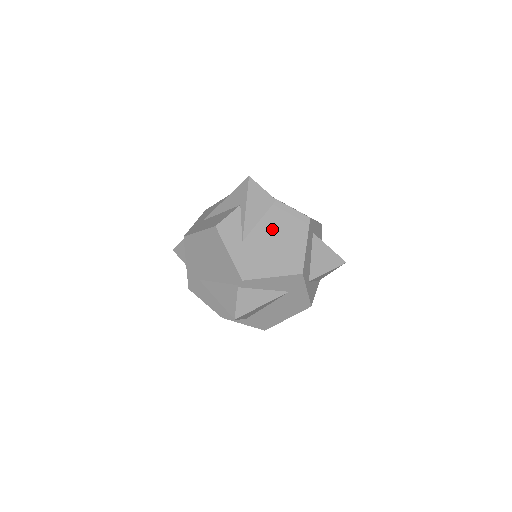
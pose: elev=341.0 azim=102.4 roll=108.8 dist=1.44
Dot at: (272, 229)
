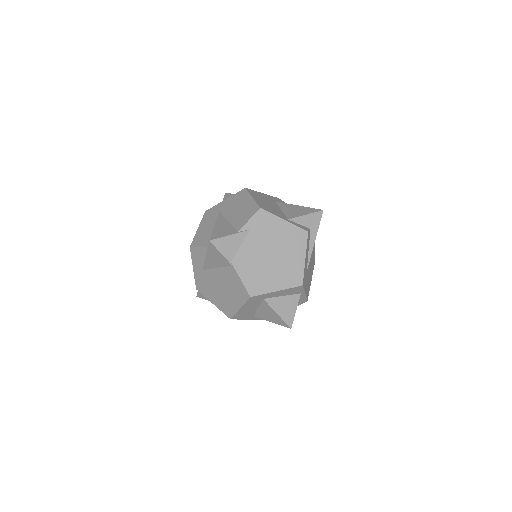
Dot at: (222, 280)
